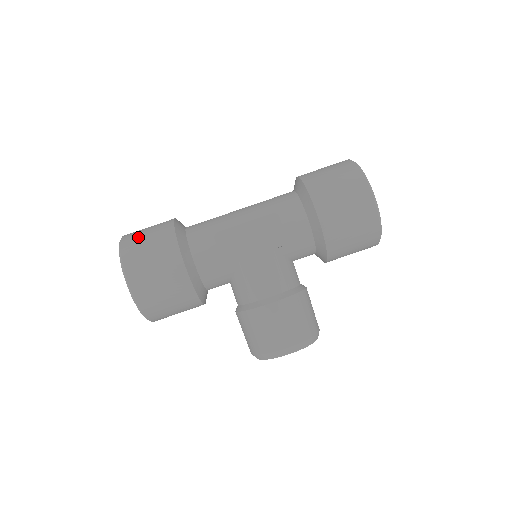
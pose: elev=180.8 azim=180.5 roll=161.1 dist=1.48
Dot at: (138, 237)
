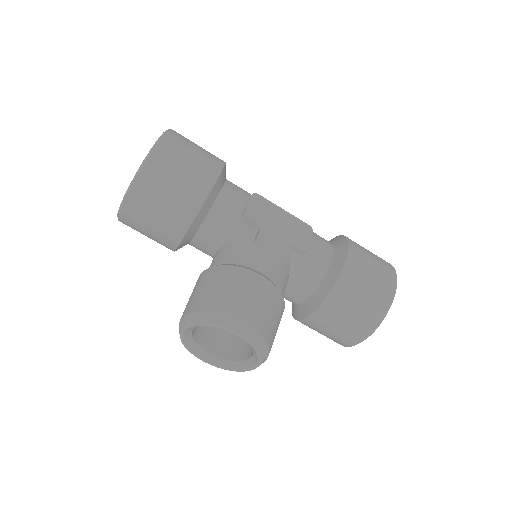
Dot at: occluded
